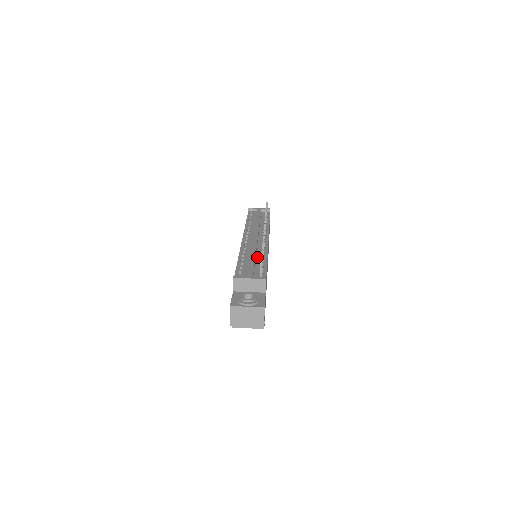
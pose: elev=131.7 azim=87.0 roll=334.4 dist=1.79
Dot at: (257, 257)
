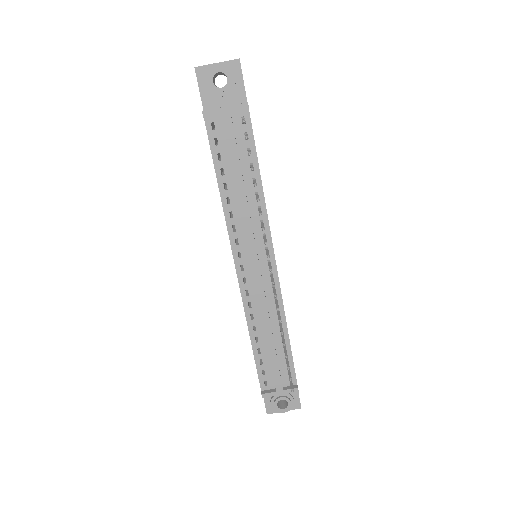
Dot at: (273, 328)
